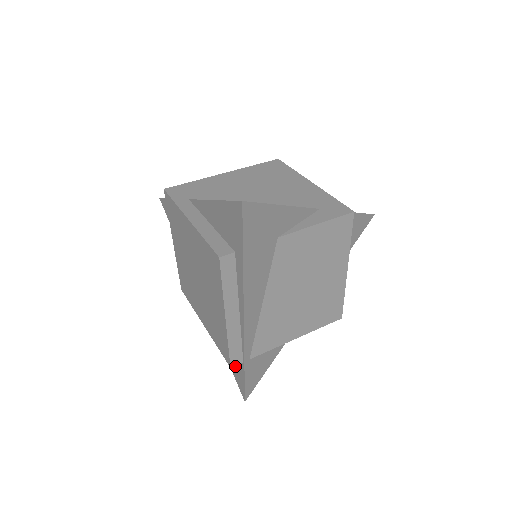
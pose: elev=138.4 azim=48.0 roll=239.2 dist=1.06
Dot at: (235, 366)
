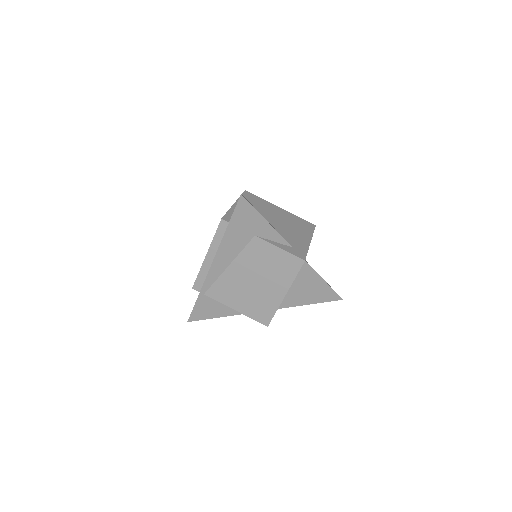
Dot at: occluded
